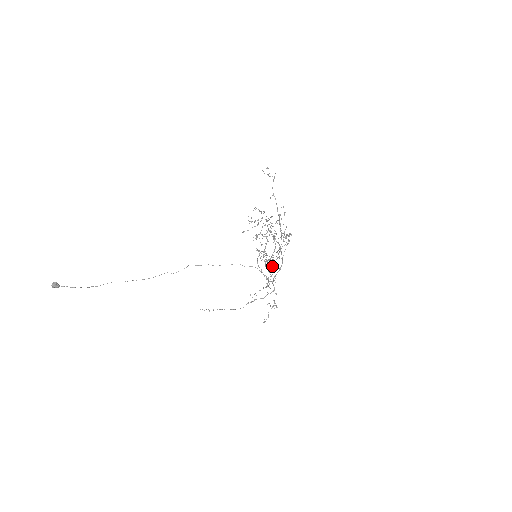
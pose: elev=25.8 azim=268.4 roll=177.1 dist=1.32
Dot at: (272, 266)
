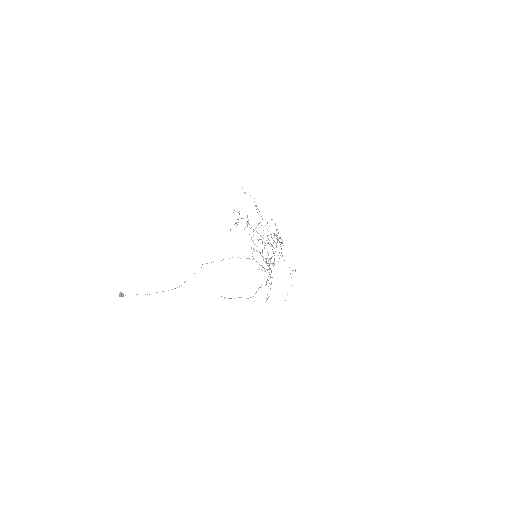
Dot at: (271, 263)
